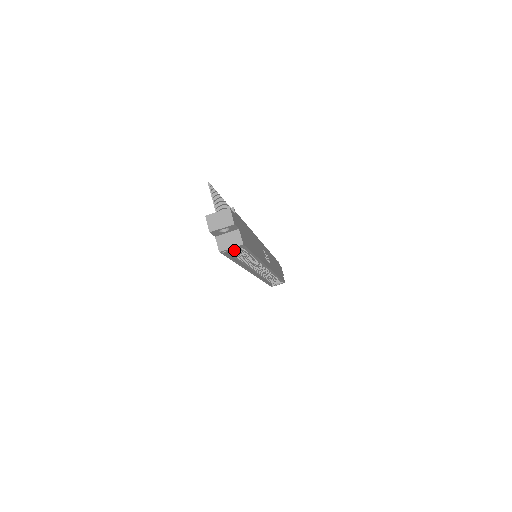
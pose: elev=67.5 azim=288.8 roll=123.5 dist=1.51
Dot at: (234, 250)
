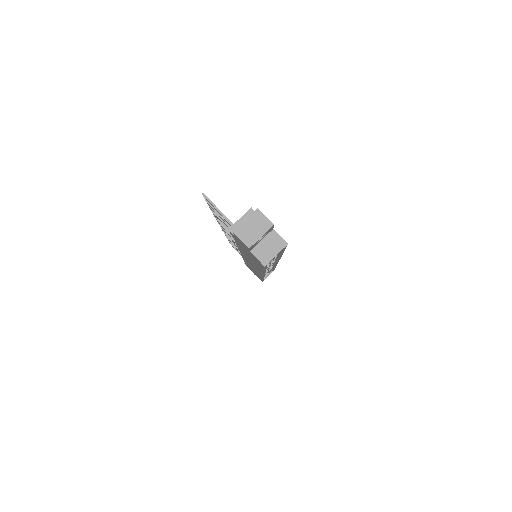
Dot at: occluded
